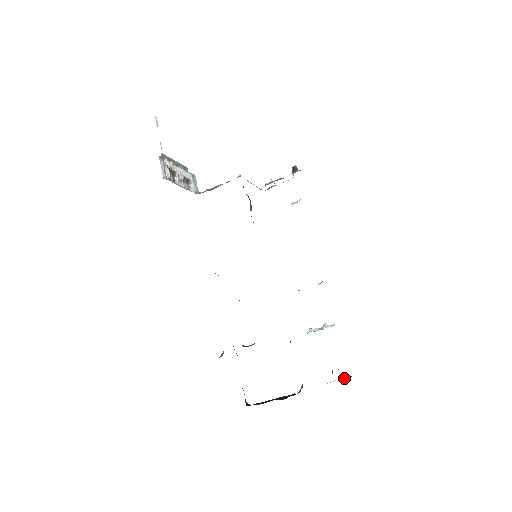
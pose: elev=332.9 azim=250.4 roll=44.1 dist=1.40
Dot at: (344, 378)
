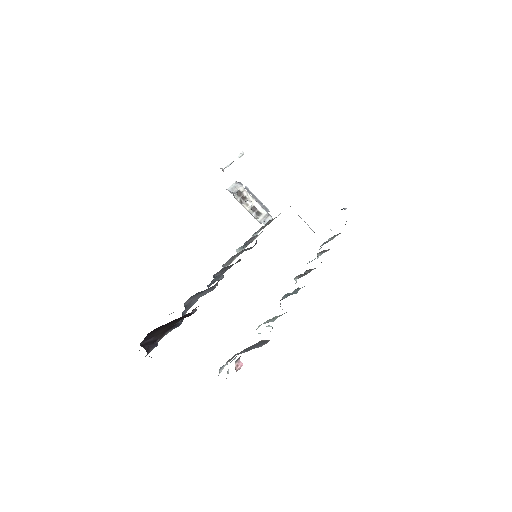
Dot at: occluded
